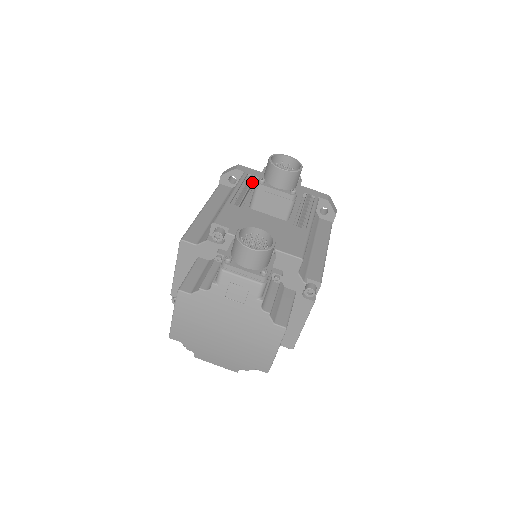
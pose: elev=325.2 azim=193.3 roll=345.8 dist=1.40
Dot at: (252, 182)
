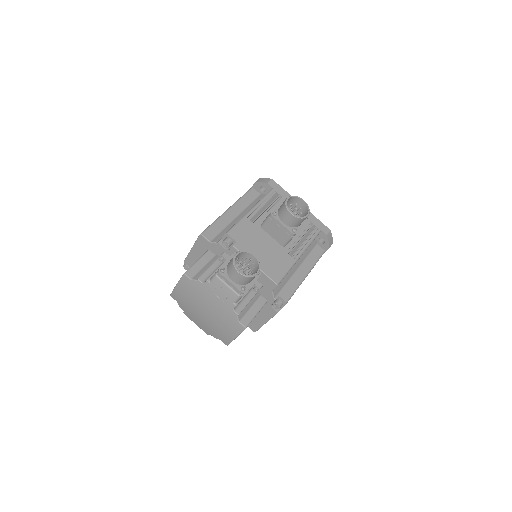
Dot at: (274, 200)
